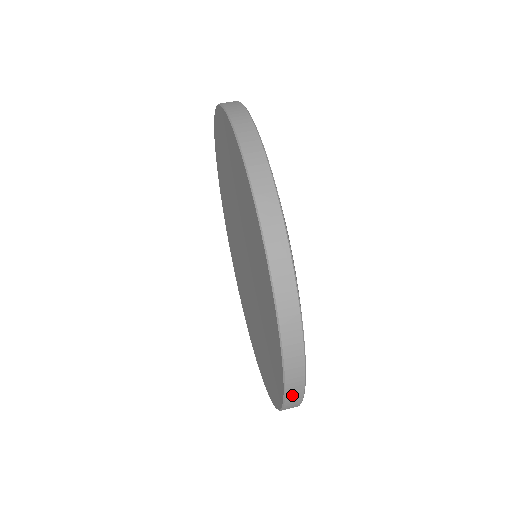
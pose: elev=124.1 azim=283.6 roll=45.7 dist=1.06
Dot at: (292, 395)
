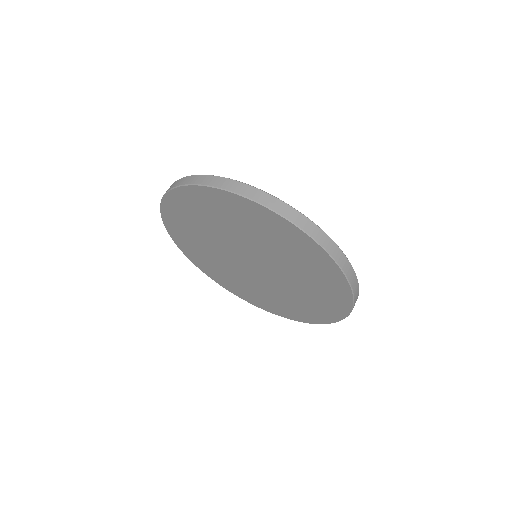
Dot at: (315, 234)
